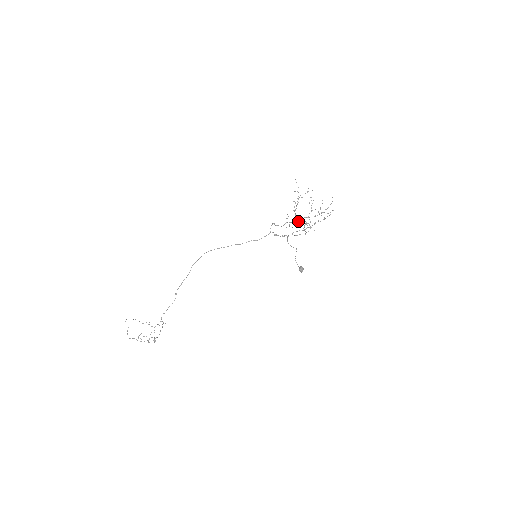
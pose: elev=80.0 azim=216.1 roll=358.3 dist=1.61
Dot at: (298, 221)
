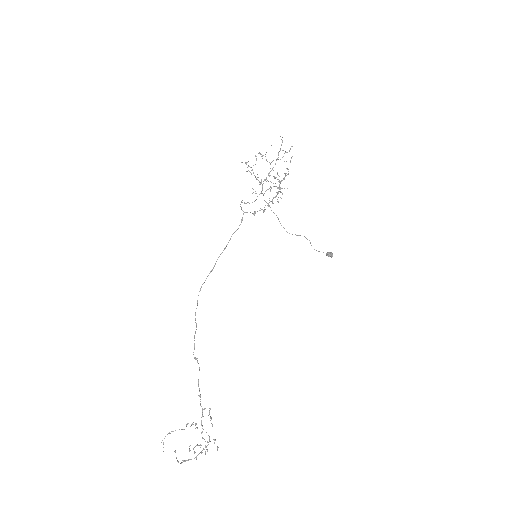
Dot at: occluded
